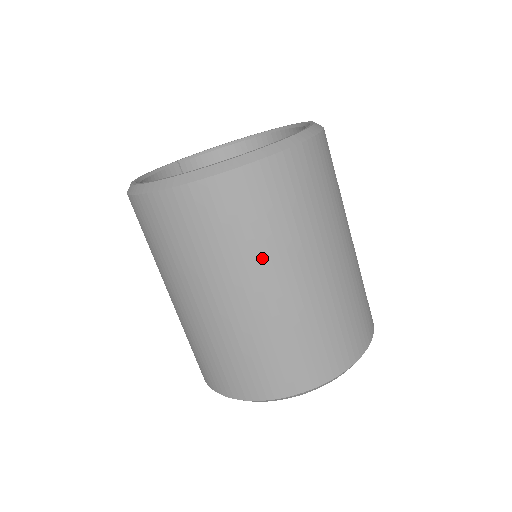
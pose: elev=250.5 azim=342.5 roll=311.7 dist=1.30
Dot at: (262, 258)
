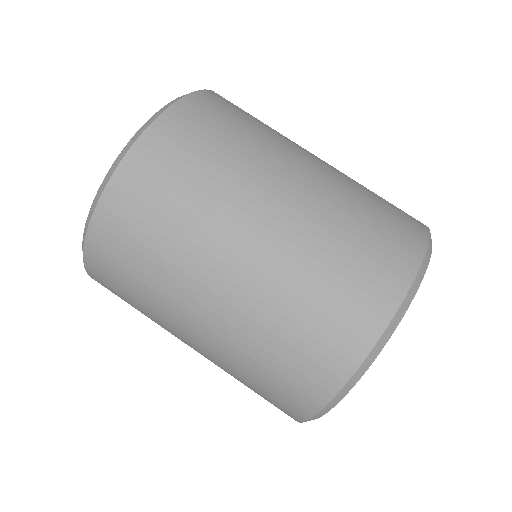
Dot at: (284, 138)
